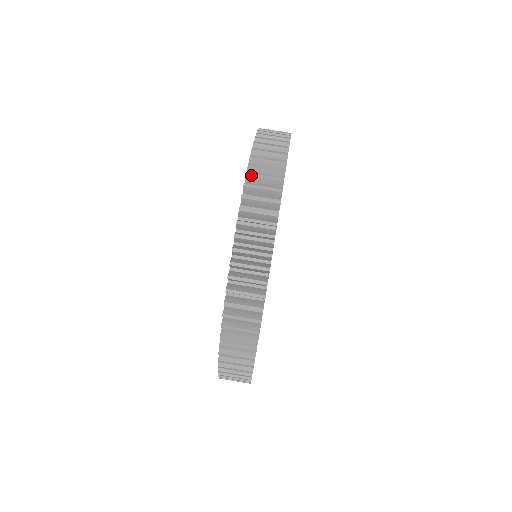
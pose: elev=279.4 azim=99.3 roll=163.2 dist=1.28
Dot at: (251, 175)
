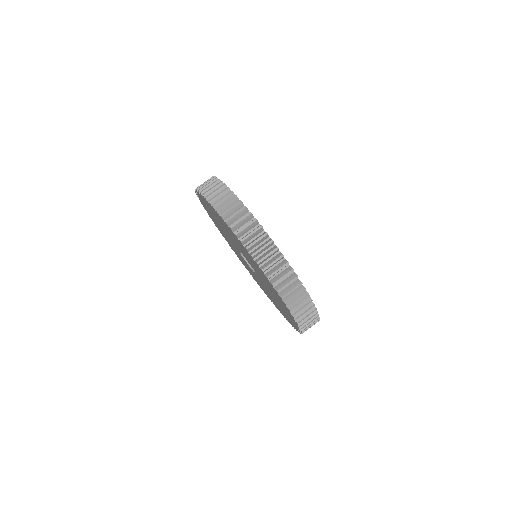
Dot at: (255, 254)
